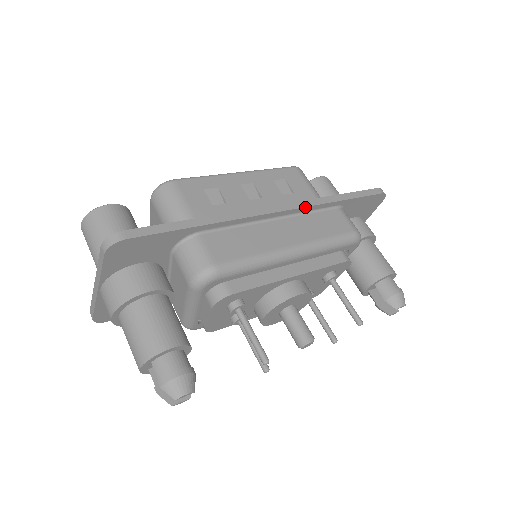
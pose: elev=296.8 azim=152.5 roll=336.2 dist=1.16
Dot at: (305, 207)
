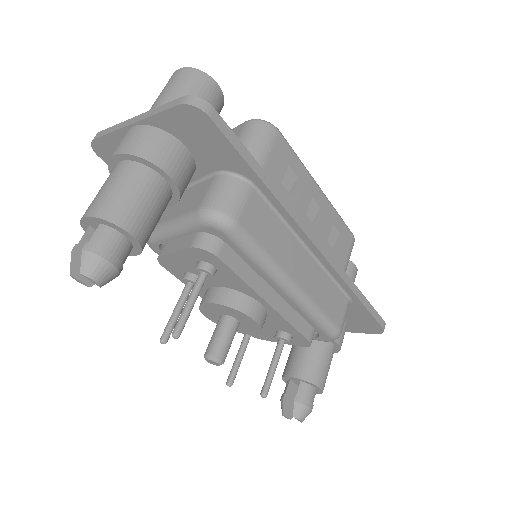
Dot at: (334, 269)
